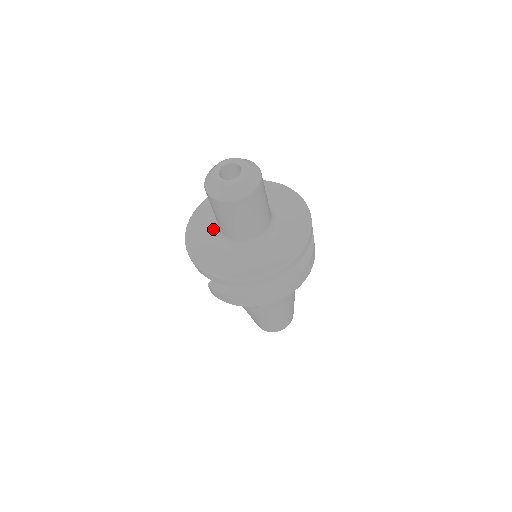
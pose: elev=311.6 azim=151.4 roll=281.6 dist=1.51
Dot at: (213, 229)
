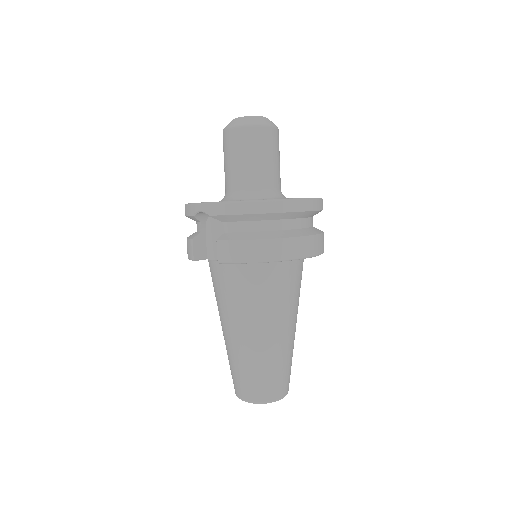
Dot at: occluded
